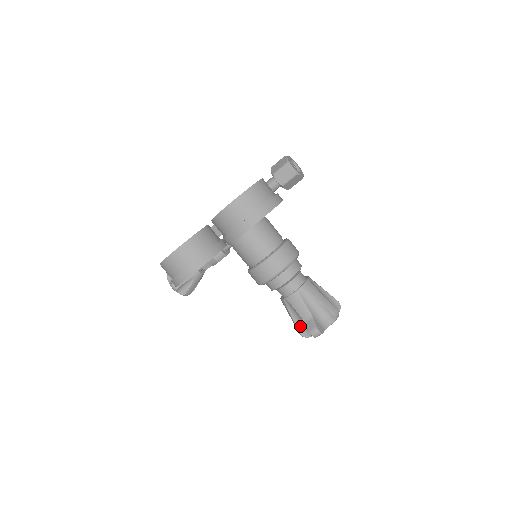
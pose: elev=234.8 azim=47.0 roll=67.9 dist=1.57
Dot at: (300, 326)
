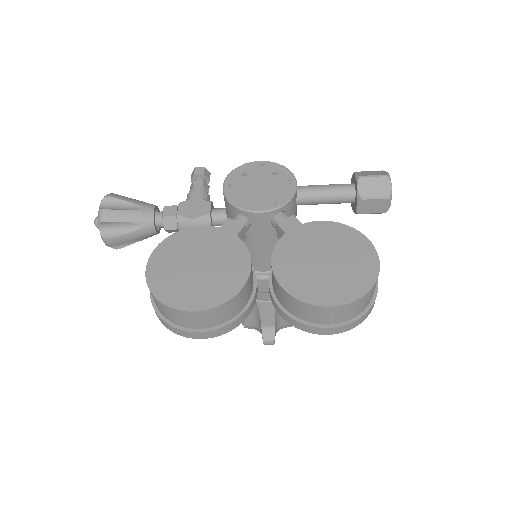
Dot at: (249, 320)
